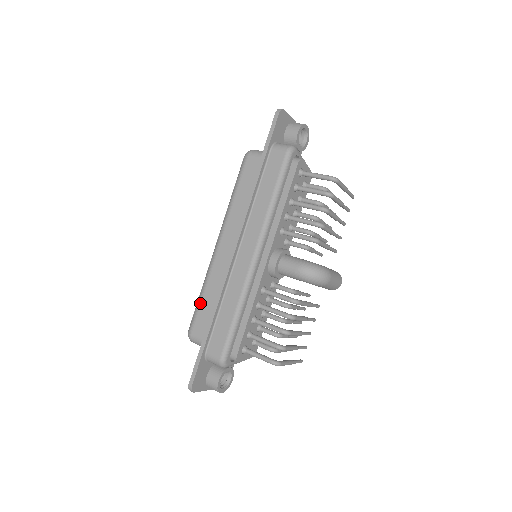
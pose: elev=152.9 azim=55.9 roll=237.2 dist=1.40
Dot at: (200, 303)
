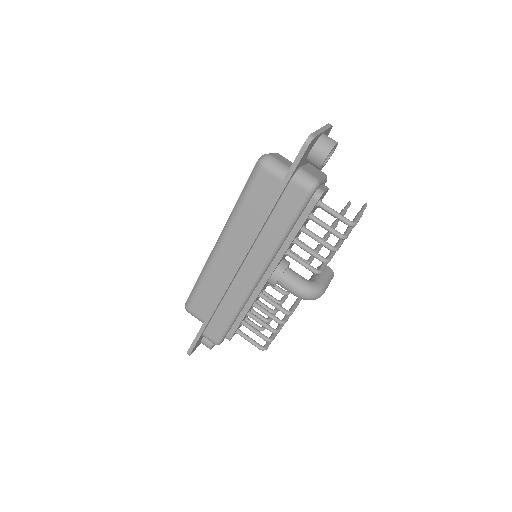
Dot at: (198, 290)
